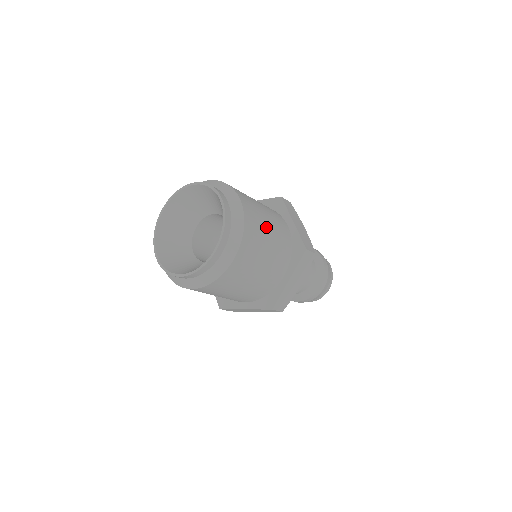
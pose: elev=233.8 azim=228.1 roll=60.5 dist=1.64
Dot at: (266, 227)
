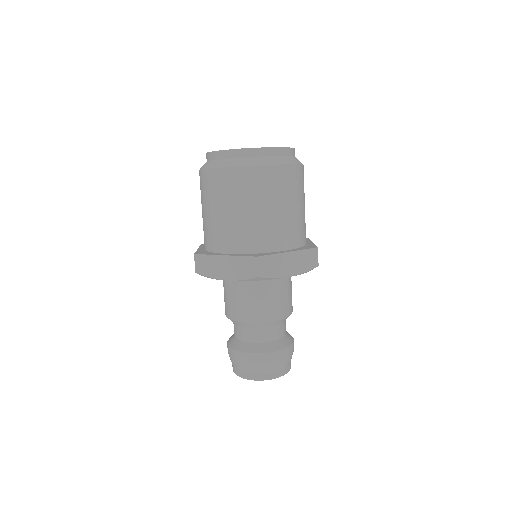
Dot at: (304, 199)
